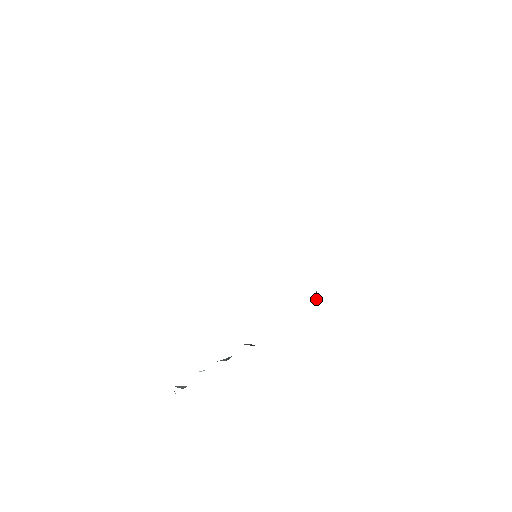
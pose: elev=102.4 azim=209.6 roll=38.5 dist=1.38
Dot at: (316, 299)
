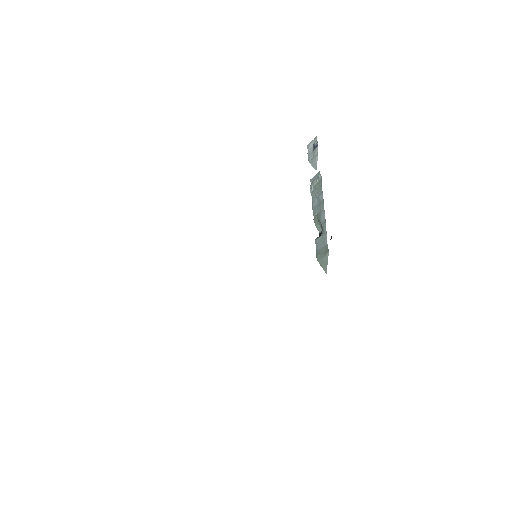
Dot at: occluded
